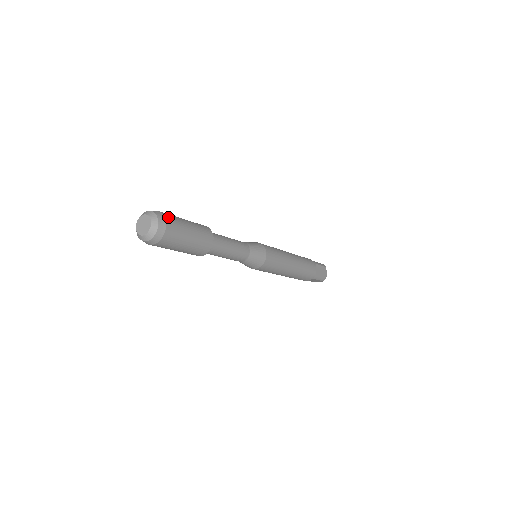
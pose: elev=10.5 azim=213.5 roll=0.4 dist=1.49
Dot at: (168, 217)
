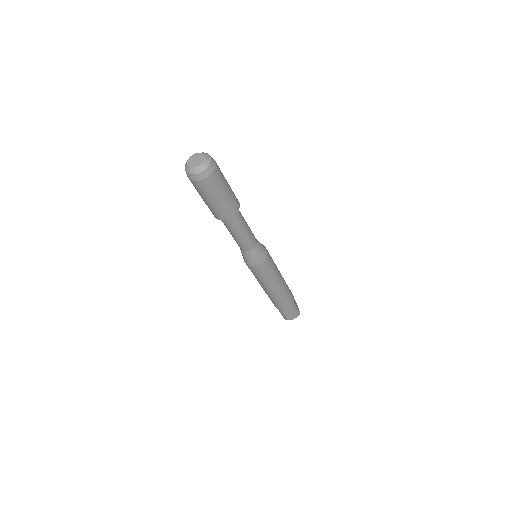
Dot at: occluded
